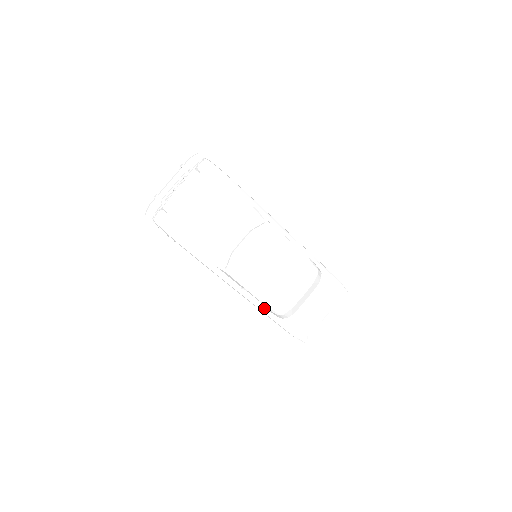
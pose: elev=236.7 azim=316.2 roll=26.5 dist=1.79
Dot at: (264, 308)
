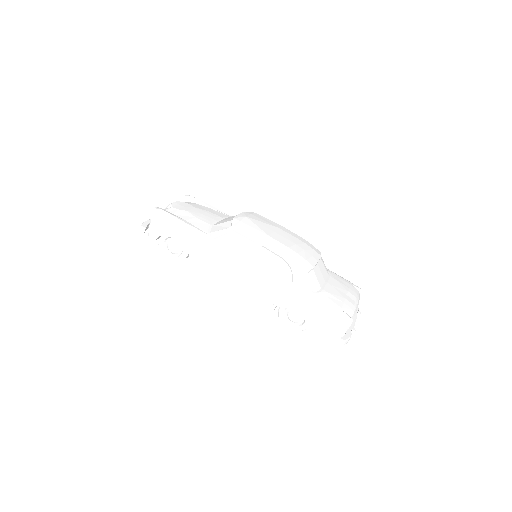
Dot at: (285, 281)
